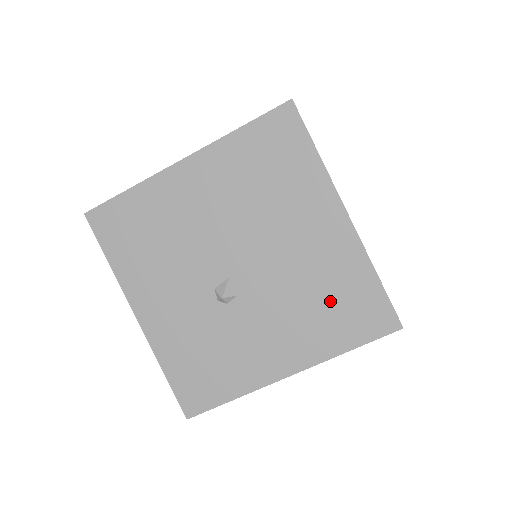
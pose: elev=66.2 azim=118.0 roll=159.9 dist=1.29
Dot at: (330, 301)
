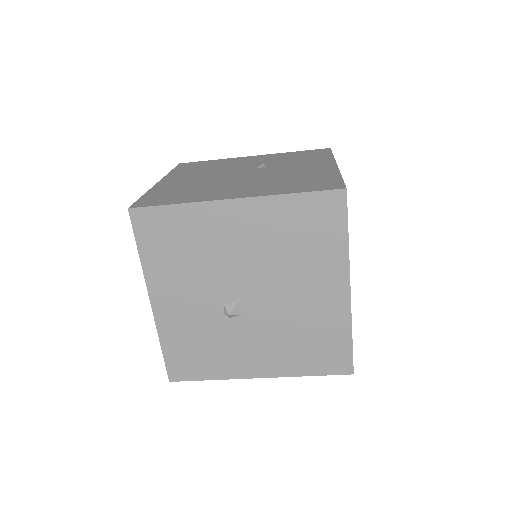
Dot at: (310, 342)
